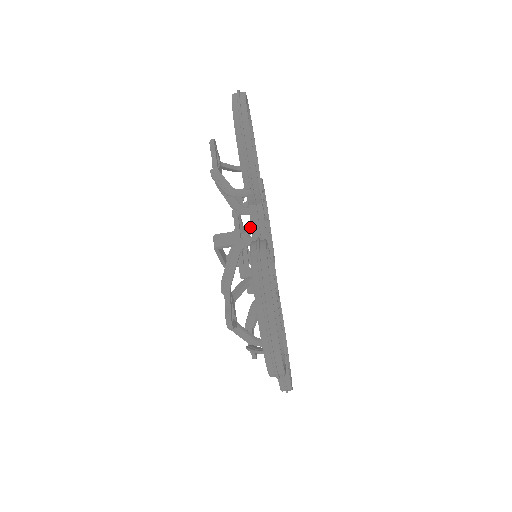
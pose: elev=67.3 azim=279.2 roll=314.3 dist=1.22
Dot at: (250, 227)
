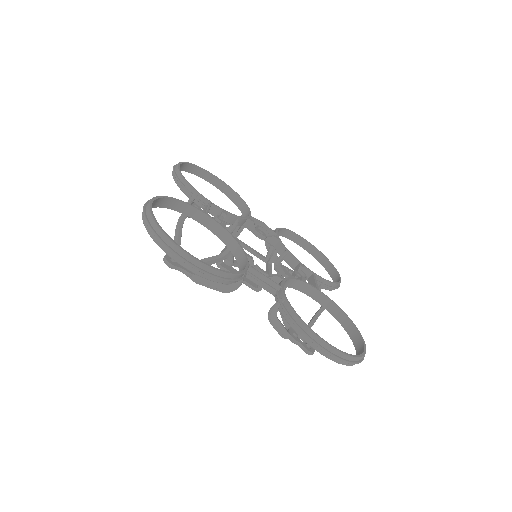
Dot at: (270, 254)
